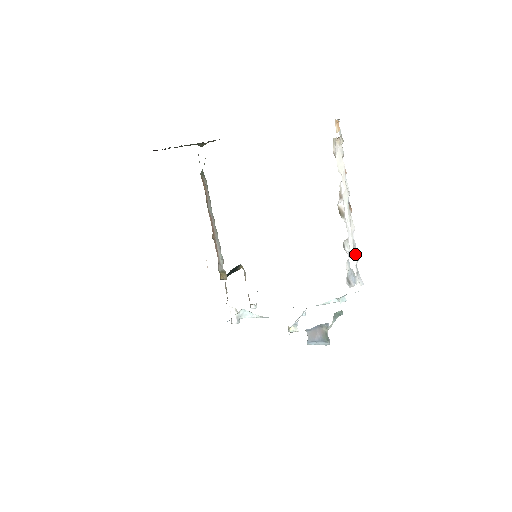
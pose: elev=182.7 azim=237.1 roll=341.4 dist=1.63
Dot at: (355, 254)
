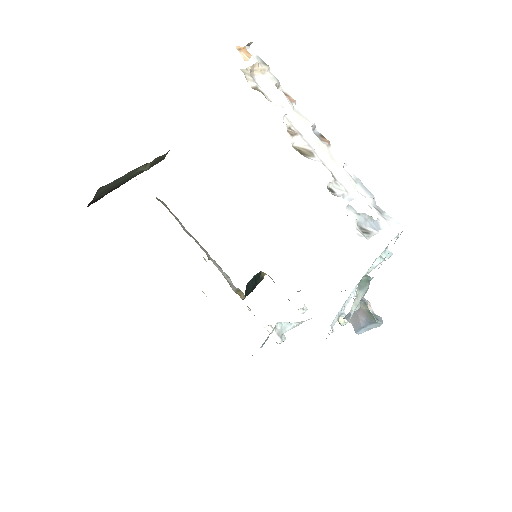
Dot at: (362, 192)
